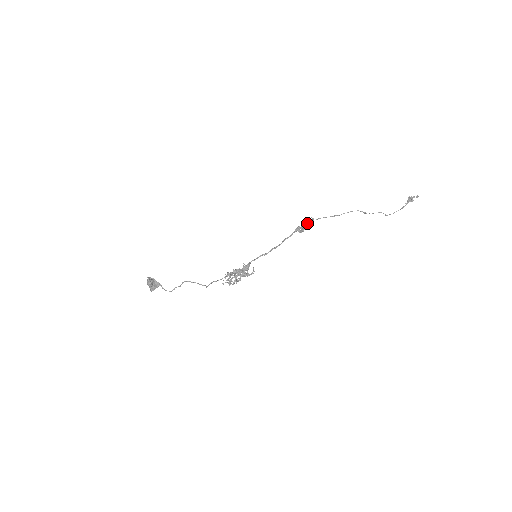
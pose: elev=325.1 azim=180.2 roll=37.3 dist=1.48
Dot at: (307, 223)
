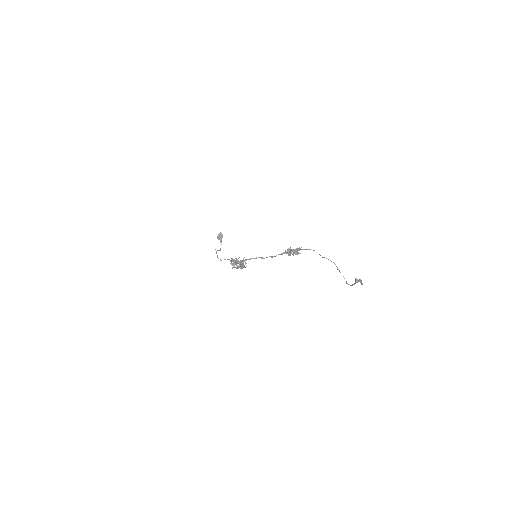
Dot at: (293, 250)
